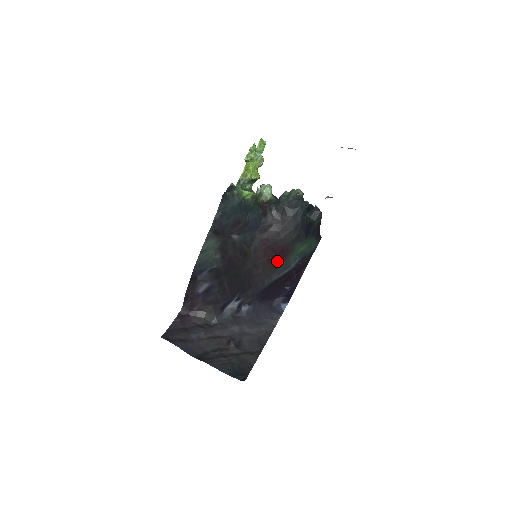
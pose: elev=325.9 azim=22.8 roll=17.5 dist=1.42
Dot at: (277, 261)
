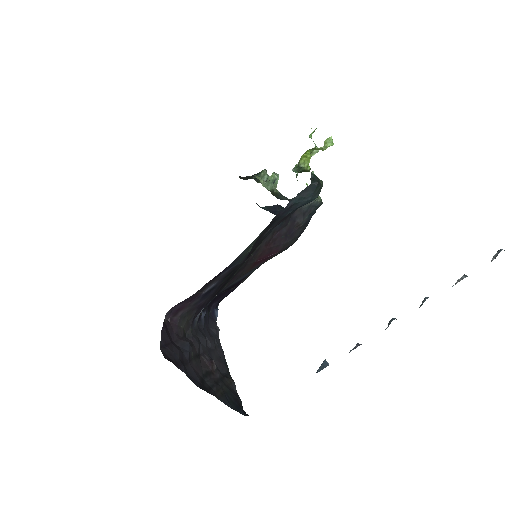
Dot at: (258, 264)
